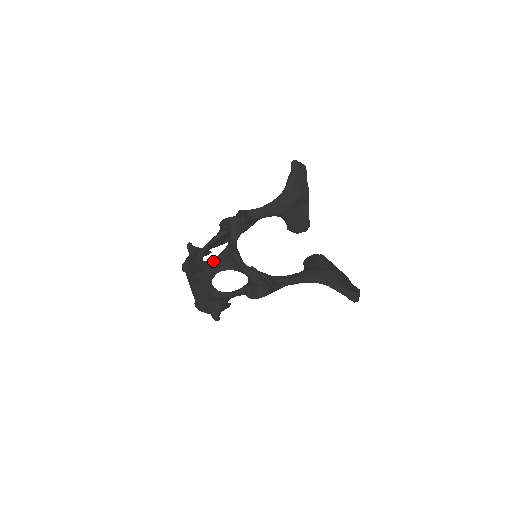
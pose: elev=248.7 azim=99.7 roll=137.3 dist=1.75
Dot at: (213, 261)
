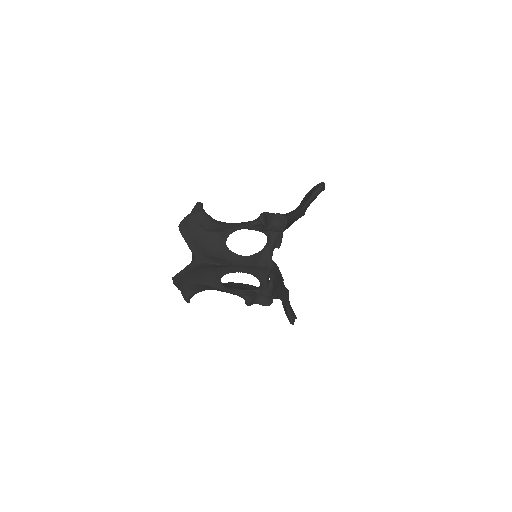
Dot at: (244, 259)
